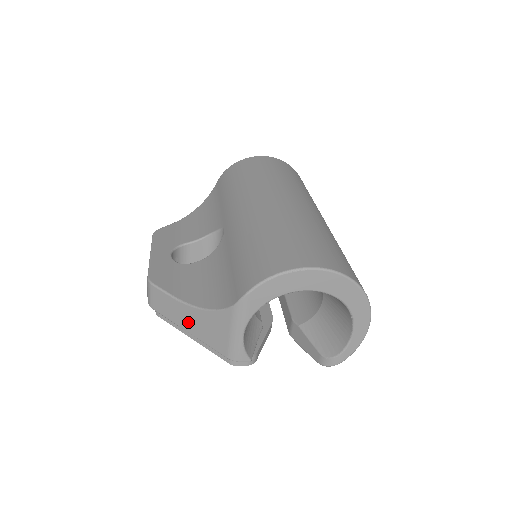
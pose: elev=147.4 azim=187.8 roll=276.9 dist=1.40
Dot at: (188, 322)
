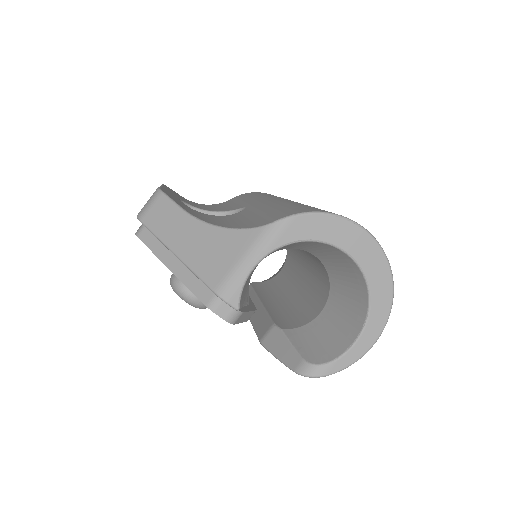
Dot at: (185, 241)
